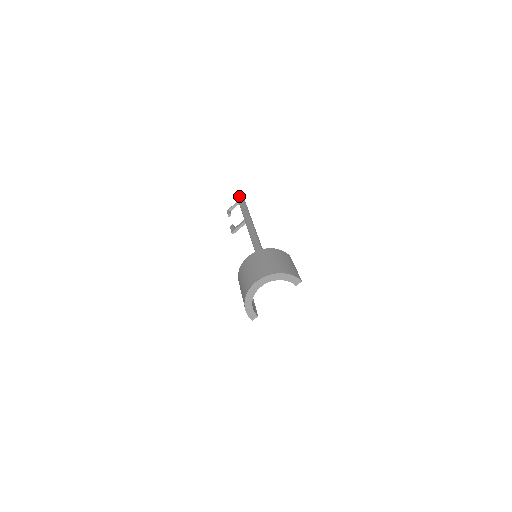
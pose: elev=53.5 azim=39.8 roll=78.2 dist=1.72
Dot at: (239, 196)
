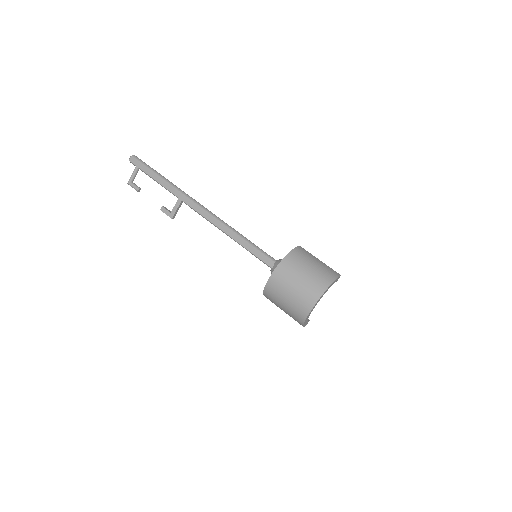
Dot at: (132, 159)
